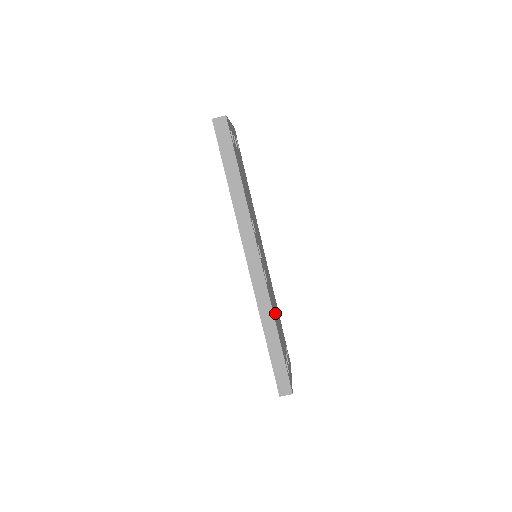
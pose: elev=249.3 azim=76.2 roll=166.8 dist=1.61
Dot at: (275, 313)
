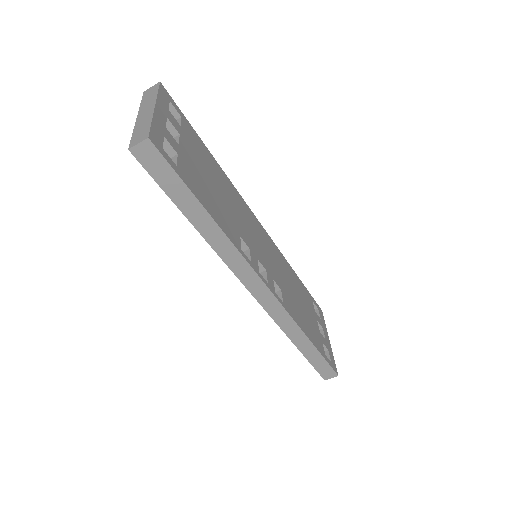
Dot at: (298, 307)
